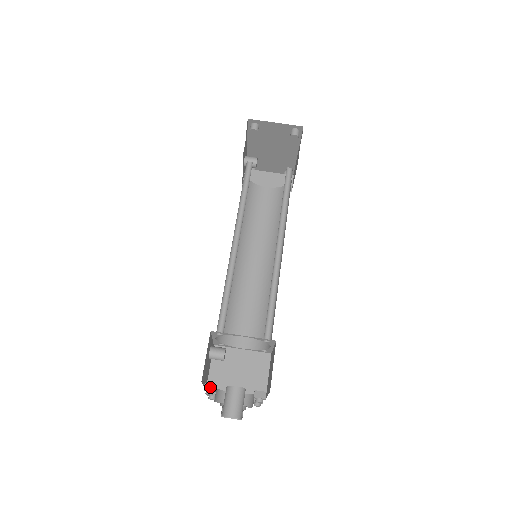
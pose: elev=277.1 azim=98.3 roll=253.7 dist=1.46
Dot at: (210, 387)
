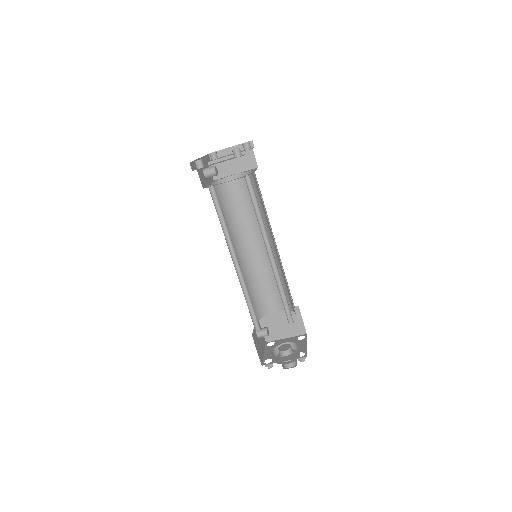
Dot at: (269, 366)
